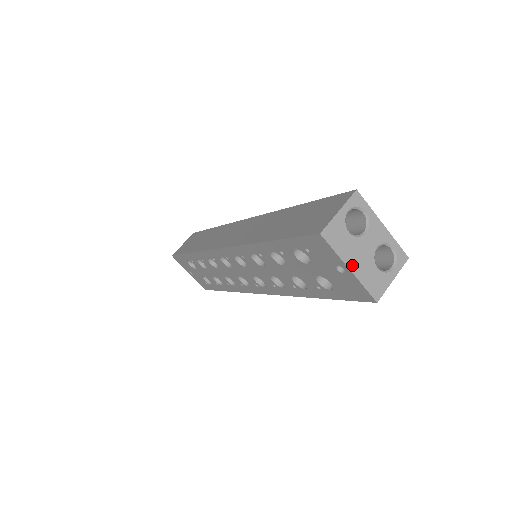
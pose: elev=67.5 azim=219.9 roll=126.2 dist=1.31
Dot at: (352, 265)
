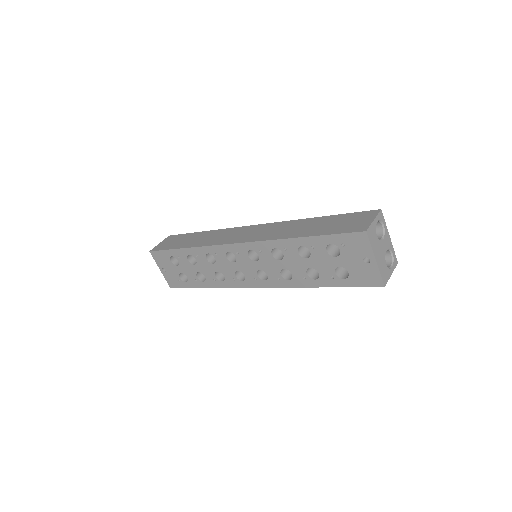
Dot at: (377, 258)
